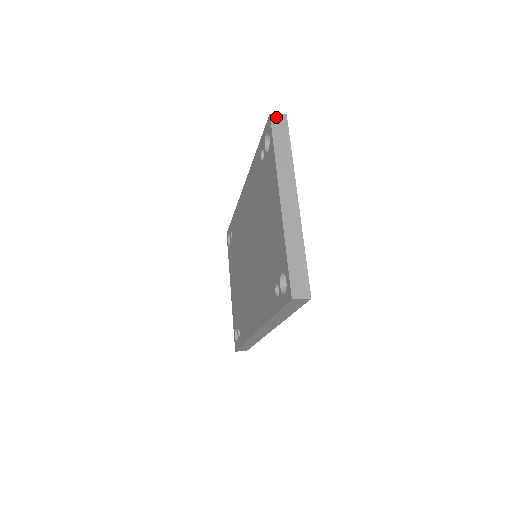
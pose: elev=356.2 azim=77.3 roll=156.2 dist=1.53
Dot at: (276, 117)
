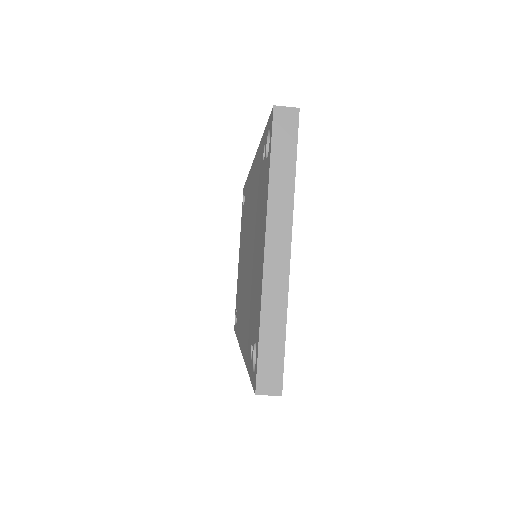
Dot at: (282, 112)
